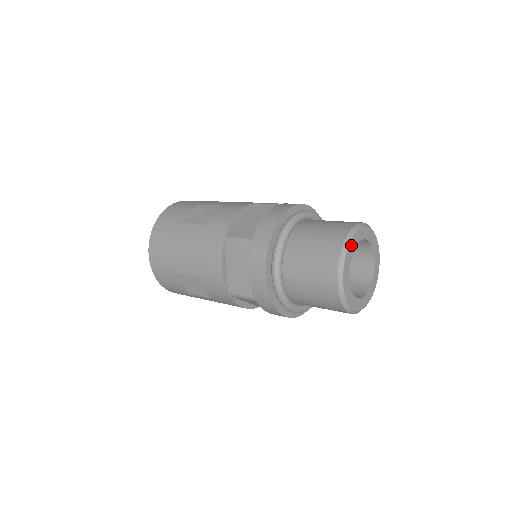
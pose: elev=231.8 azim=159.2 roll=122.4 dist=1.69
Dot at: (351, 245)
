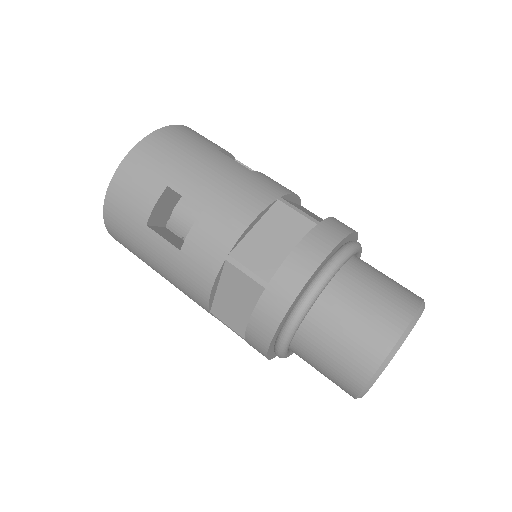
Dot at: occluded
